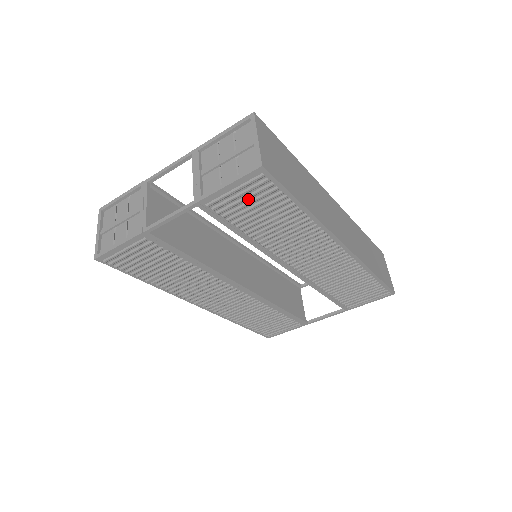
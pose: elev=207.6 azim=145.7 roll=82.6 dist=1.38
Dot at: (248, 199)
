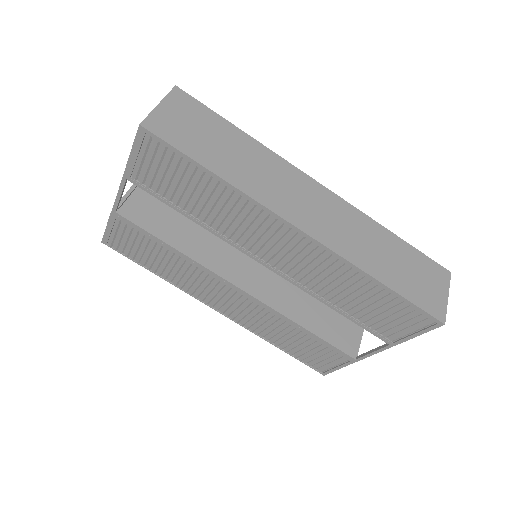
Dot at: (160, 168)
